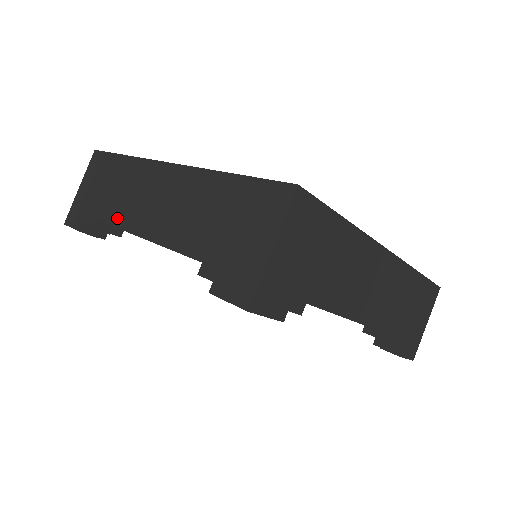
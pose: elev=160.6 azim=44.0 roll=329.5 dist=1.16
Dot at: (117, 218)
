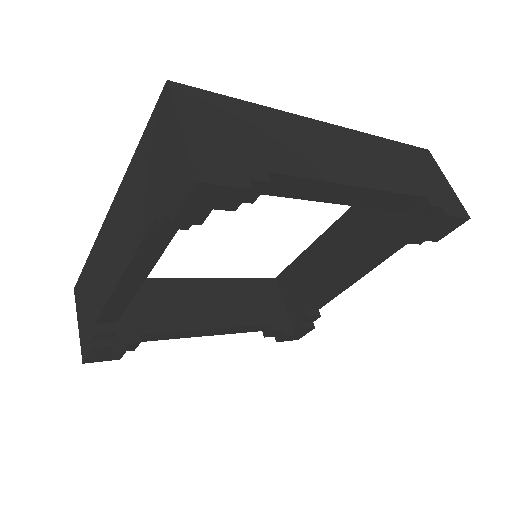
Dot at: (103, 296)
